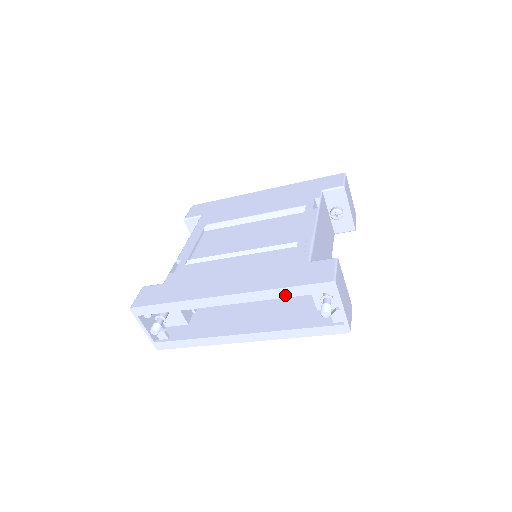
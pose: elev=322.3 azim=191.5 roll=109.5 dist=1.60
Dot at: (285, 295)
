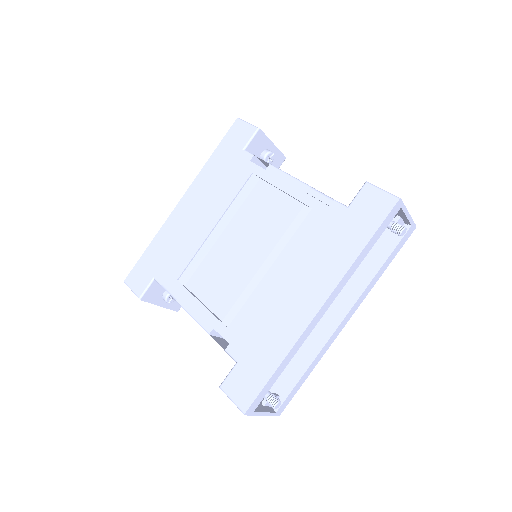
Dot at: (368, 251)
